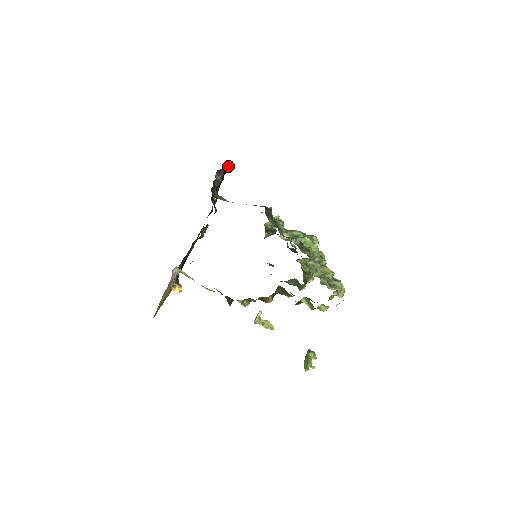
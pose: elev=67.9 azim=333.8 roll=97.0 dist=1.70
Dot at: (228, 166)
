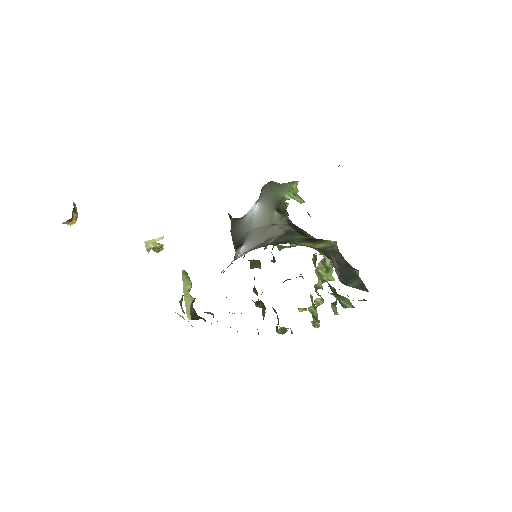
Dot at: occluded
